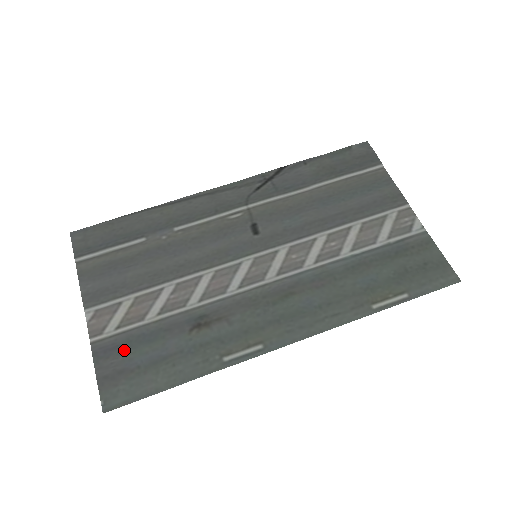
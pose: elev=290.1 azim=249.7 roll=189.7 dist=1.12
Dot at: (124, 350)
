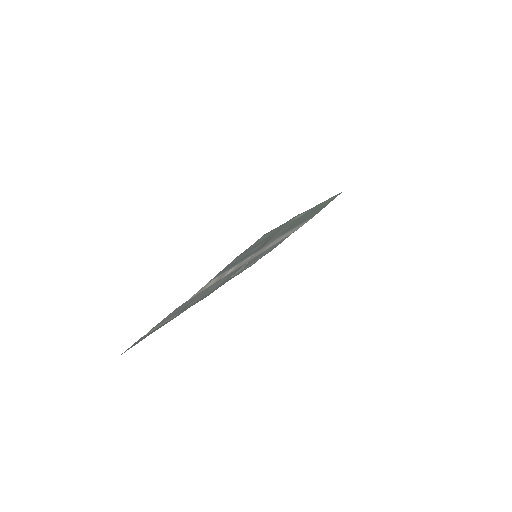
Dot at: (236, 262)
